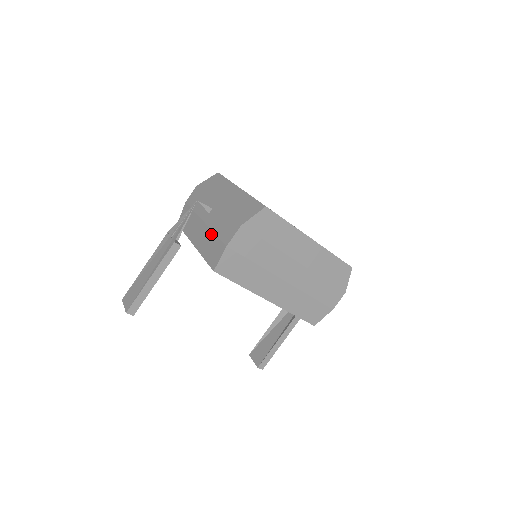
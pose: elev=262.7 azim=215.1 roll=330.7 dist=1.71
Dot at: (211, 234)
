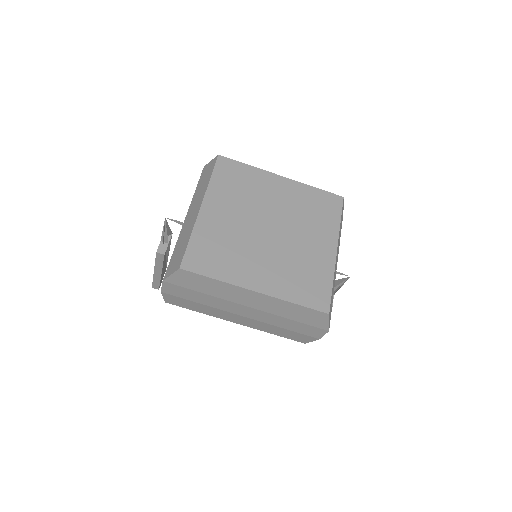
Dot at: occluded
